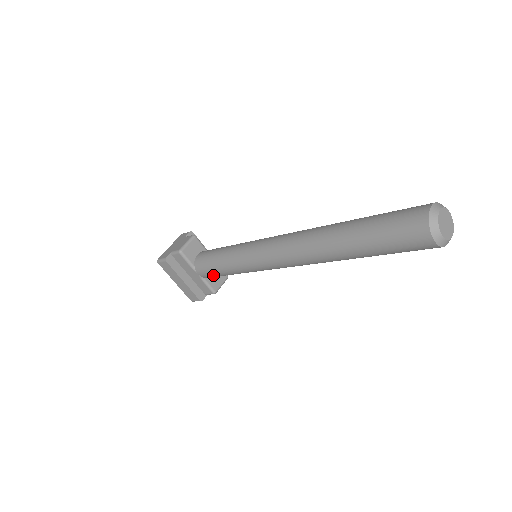
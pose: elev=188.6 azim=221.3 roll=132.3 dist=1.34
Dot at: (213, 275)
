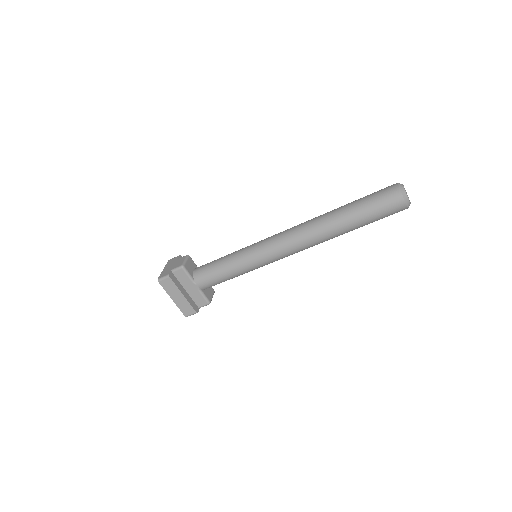
Dot at: (213, 283)
